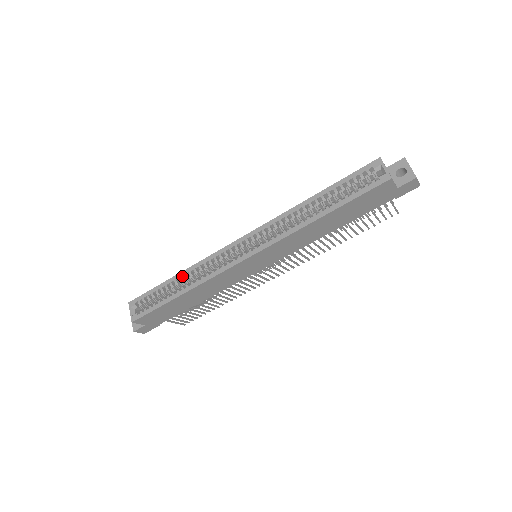
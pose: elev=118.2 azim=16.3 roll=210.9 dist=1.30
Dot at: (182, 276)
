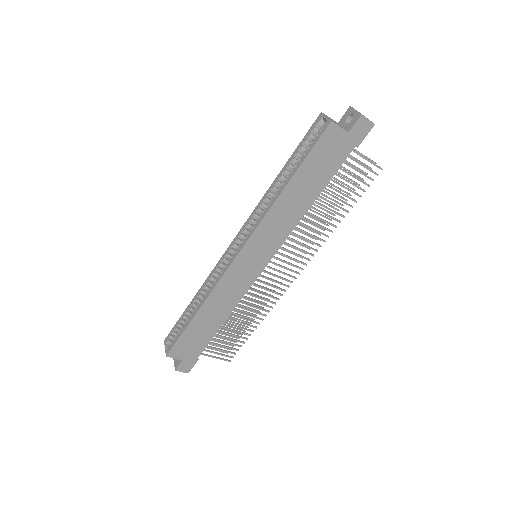
Dot at: (197, 297)
